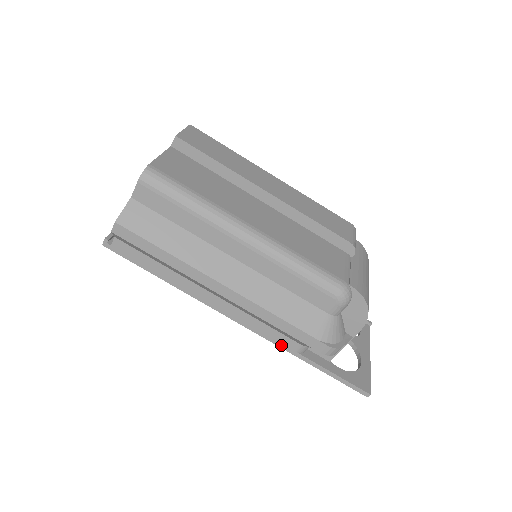
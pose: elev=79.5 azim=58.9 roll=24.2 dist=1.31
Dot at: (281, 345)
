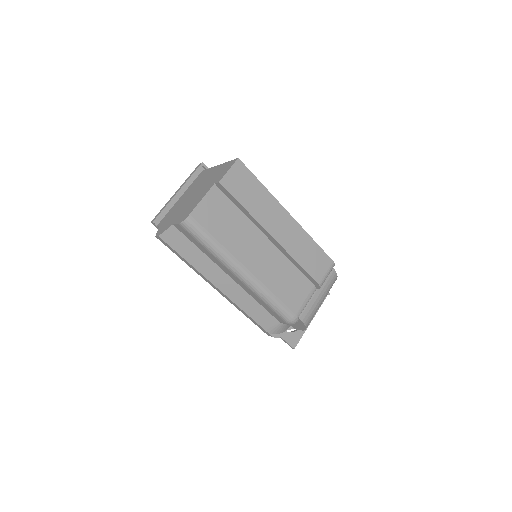
Dot at: occluded
